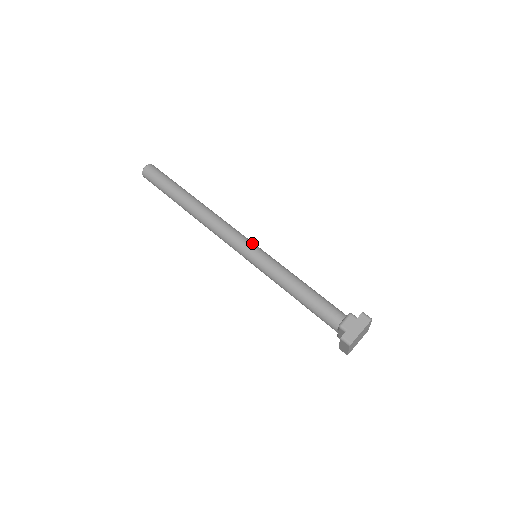
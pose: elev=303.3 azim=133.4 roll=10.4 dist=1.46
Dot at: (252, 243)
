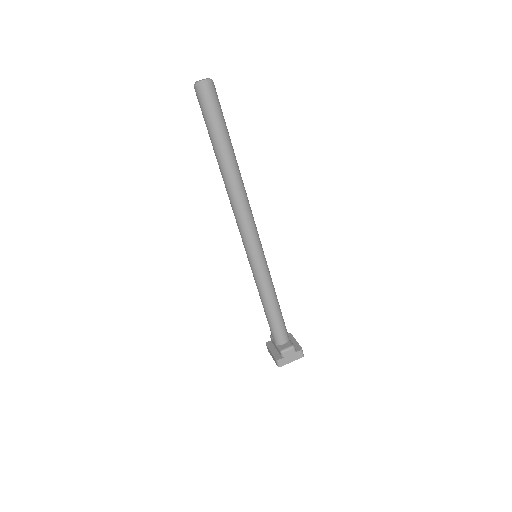
Dot at: (261, 247)
